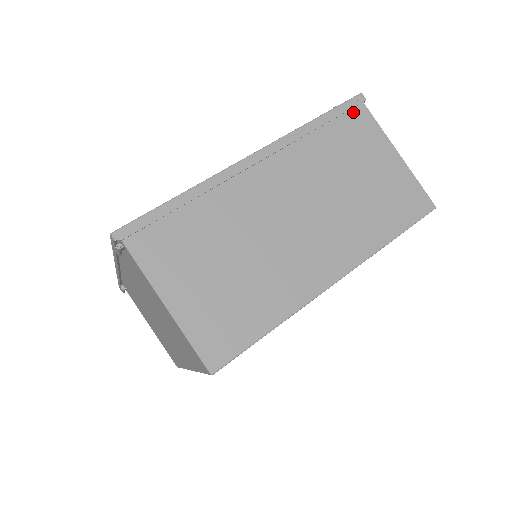
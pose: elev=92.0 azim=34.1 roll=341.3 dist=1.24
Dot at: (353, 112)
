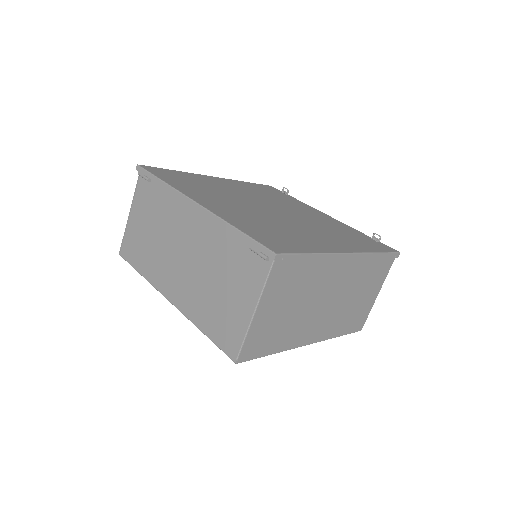
Dot at: (389, 259)
